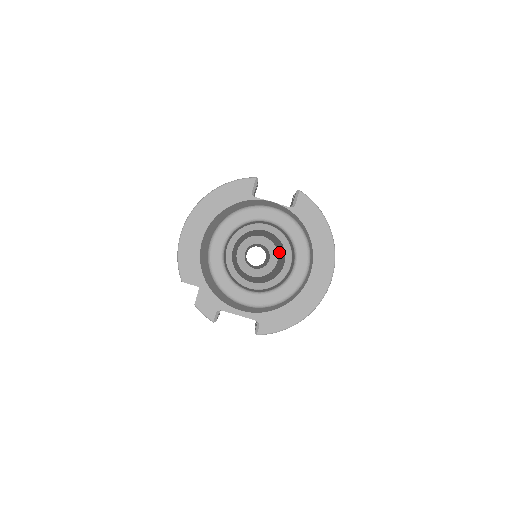
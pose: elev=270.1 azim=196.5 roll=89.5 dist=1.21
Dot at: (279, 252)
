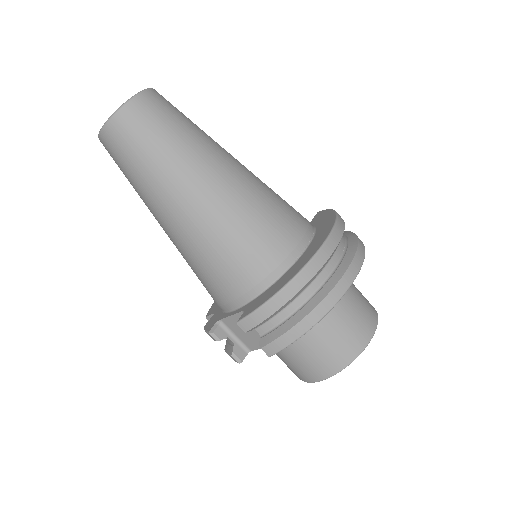
Dot at: occluded
